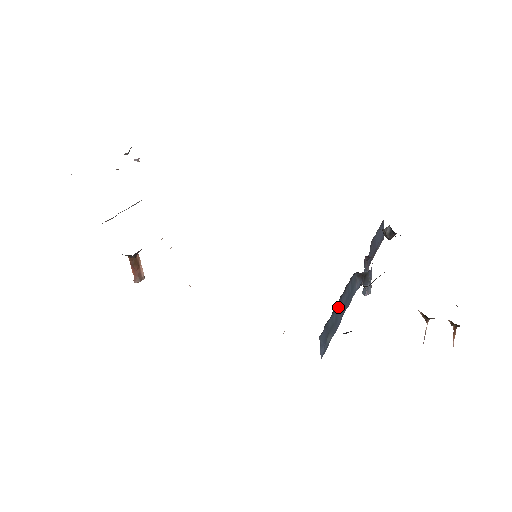
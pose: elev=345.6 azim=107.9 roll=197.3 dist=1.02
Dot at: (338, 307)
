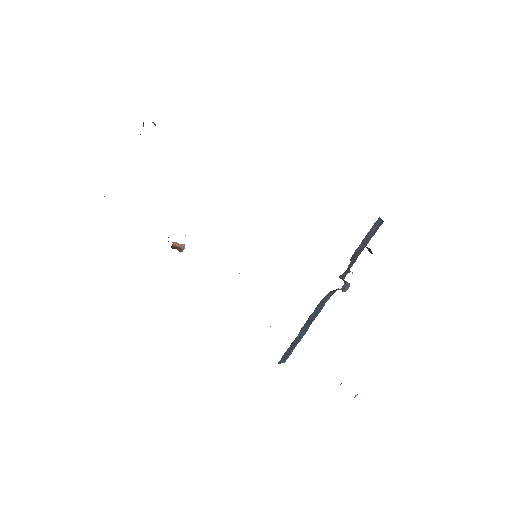
Dot at: (301, 332)
